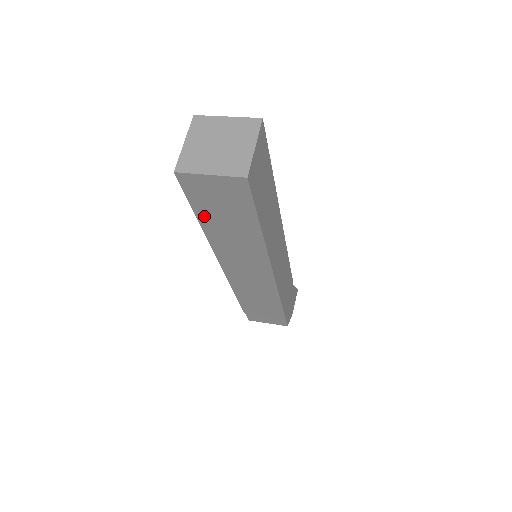
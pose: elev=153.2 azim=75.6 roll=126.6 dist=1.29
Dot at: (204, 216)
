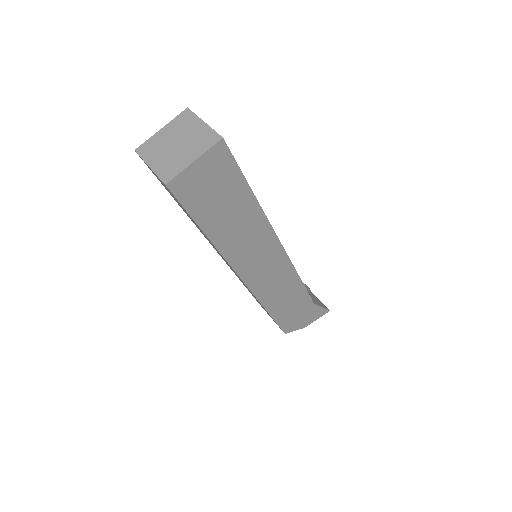
Dot at: occluded
